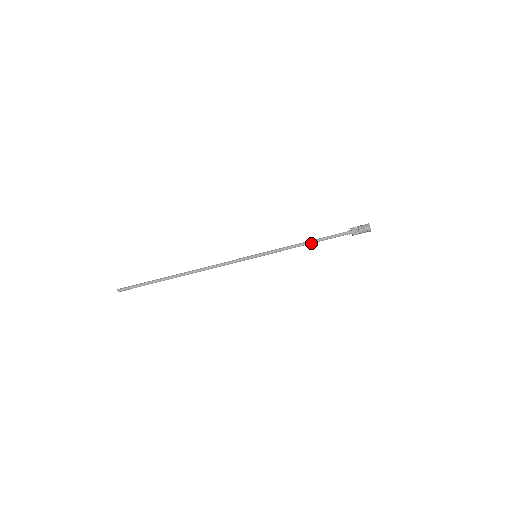
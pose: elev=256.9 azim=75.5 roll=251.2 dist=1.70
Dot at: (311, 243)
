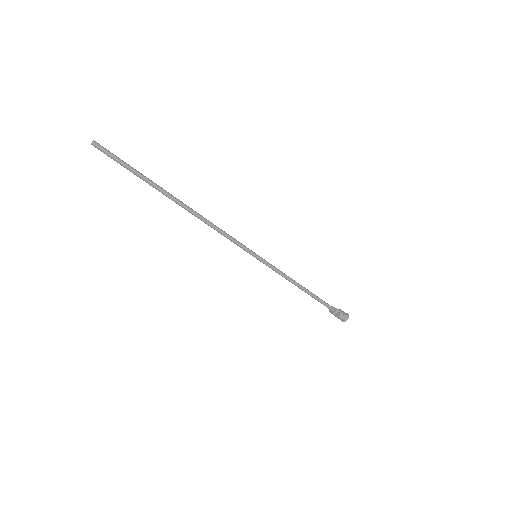
Dot at: (302, 289)
